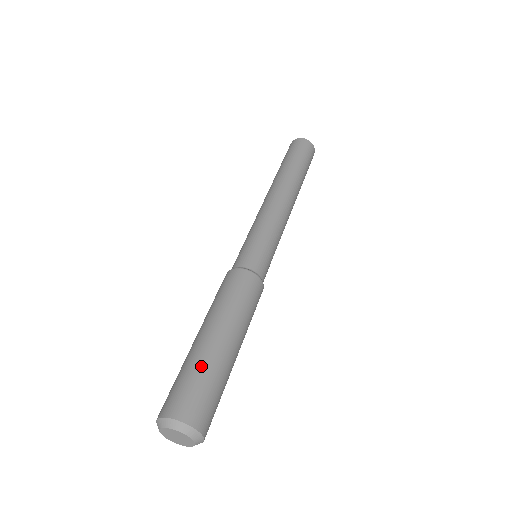
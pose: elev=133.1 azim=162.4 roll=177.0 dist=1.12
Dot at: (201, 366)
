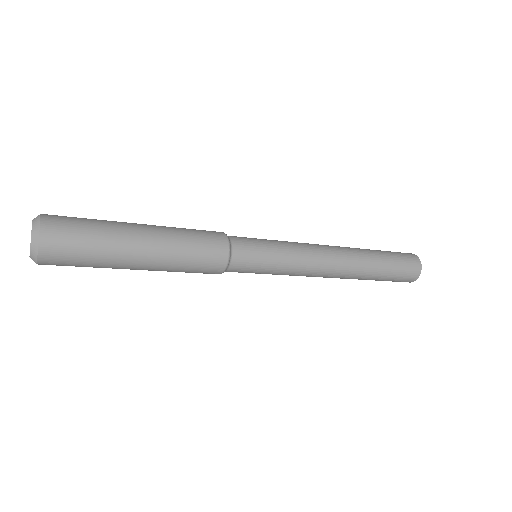
Dot at: (101, 220)
